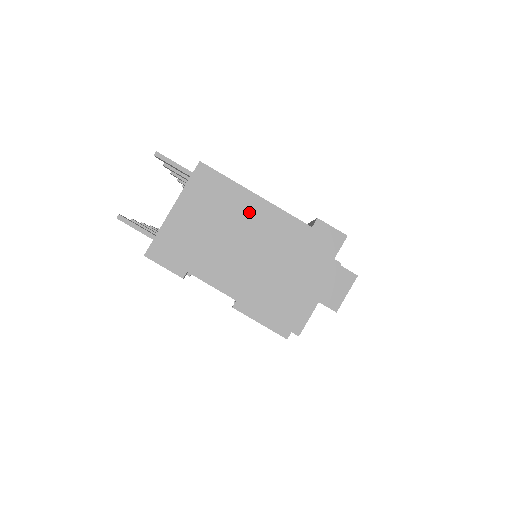
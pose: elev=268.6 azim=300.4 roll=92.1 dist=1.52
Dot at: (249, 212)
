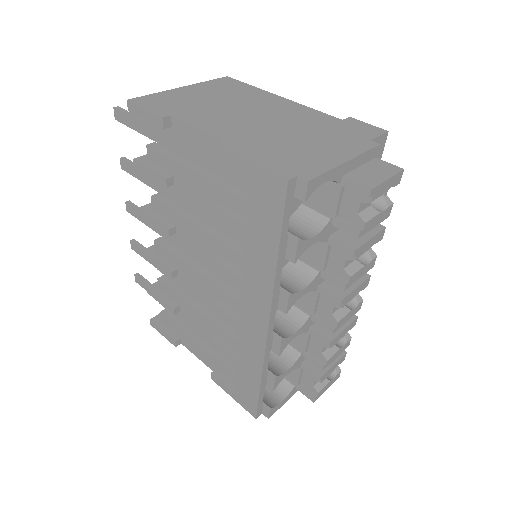
Dot at: (268, 102)
